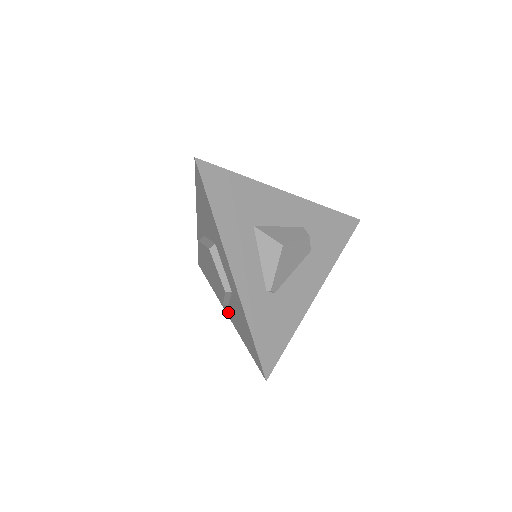
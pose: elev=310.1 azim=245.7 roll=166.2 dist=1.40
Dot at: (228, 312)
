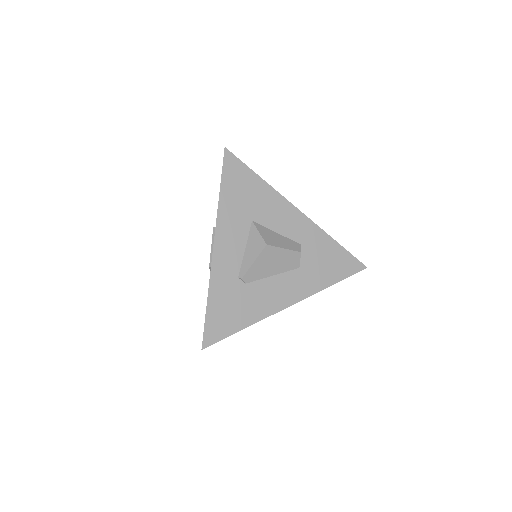
Dot at: occluded
